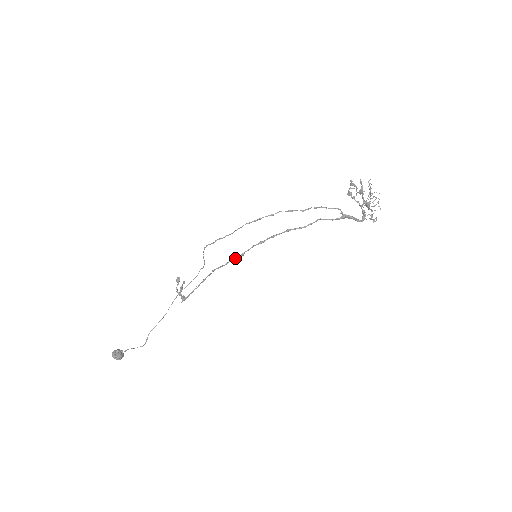
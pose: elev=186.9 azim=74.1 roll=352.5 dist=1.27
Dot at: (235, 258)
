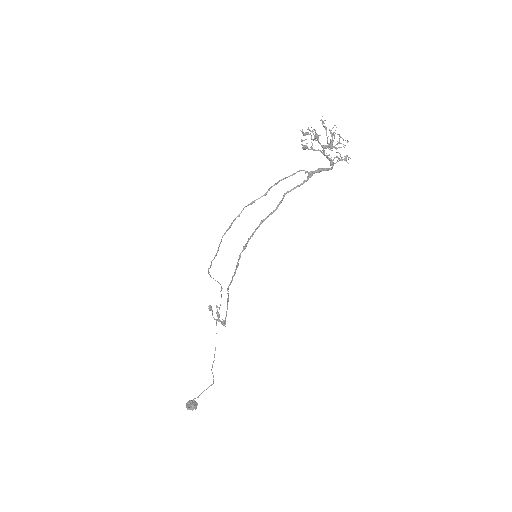
Dot at: occluded
